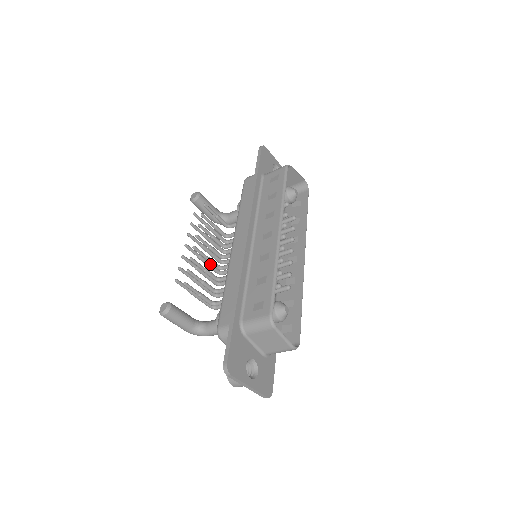
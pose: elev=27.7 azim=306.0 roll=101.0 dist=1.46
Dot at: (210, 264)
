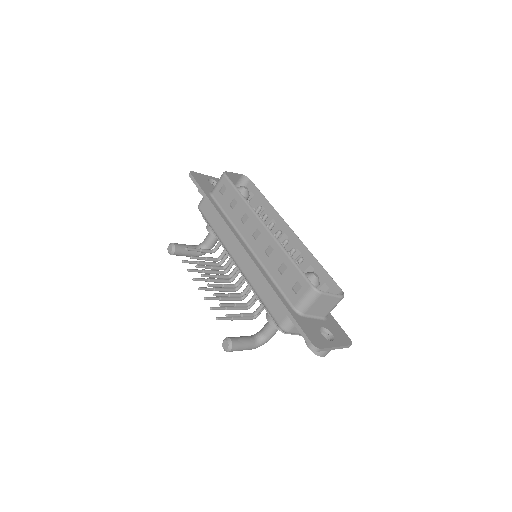
Dot at: (225, 289)
